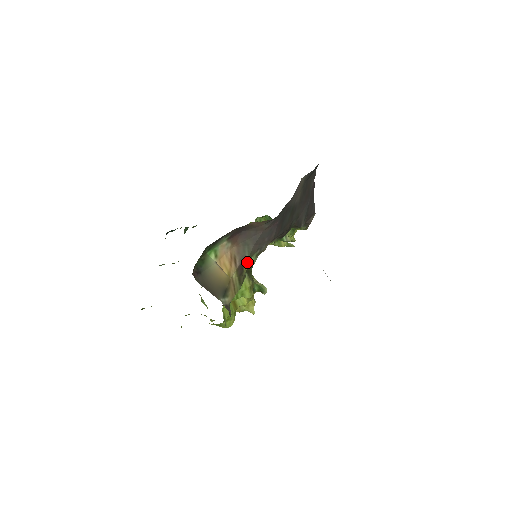
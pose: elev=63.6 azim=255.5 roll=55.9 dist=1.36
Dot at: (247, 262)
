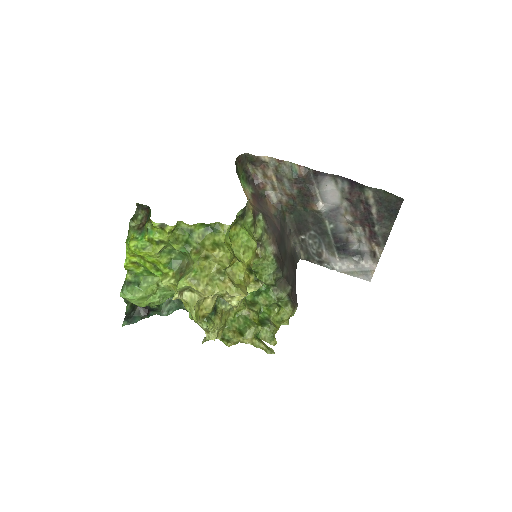
Dot at: (258, 222)
